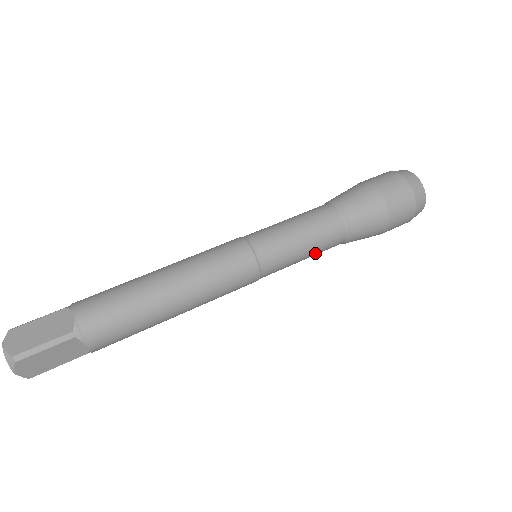
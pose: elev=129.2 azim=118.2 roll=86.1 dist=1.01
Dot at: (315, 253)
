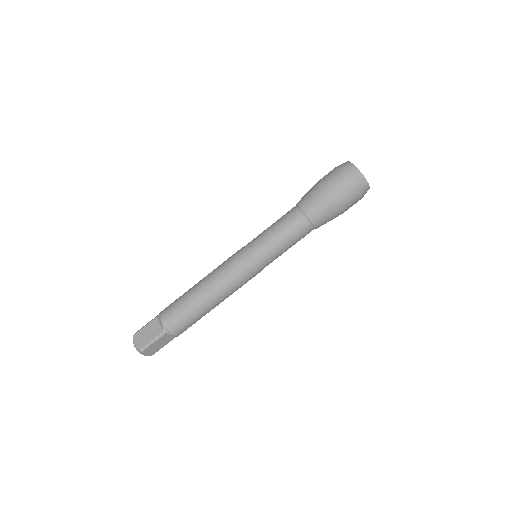
Dot at: occluded
